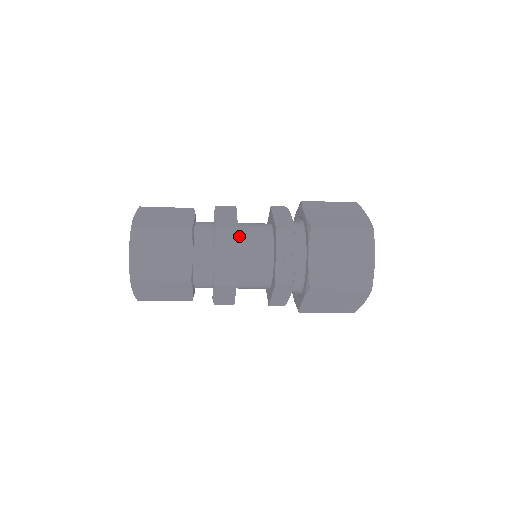
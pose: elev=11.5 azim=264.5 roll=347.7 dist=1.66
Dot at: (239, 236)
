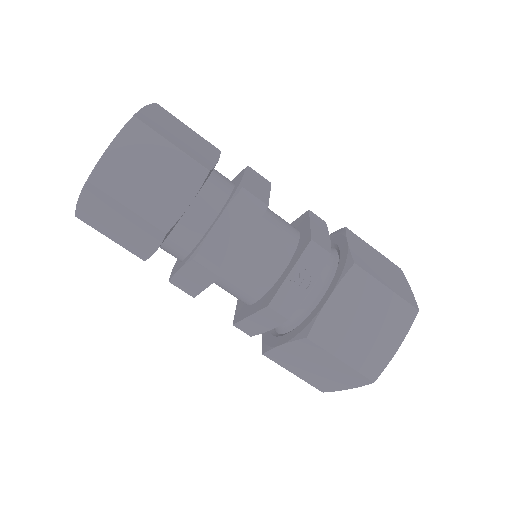
Dot at: occluded
